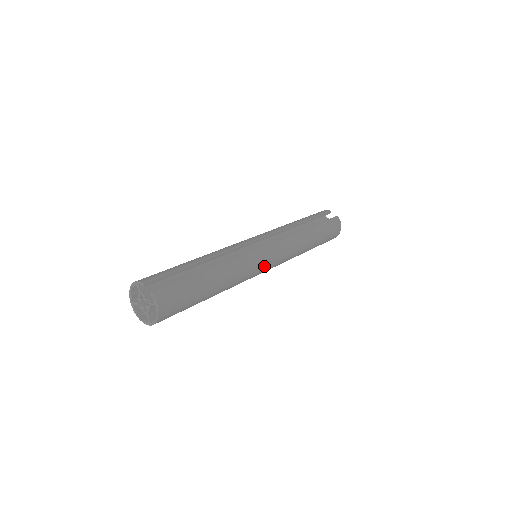
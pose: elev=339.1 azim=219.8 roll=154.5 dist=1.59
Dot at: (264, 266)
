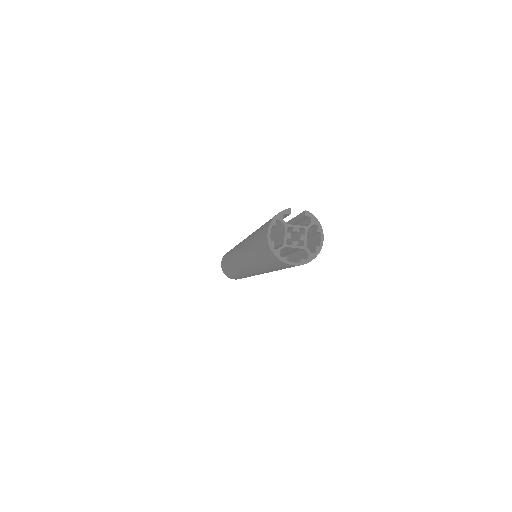
Dot at: occluded
